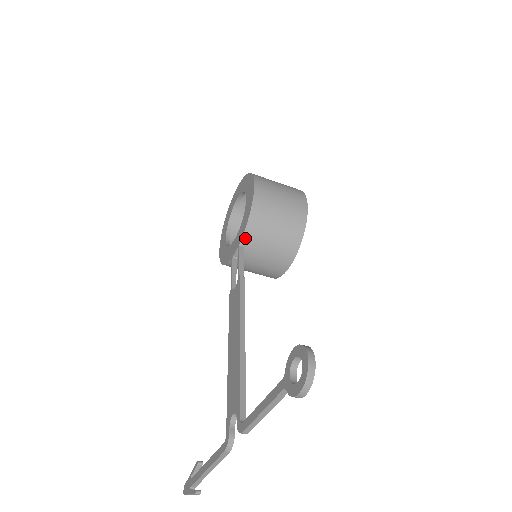
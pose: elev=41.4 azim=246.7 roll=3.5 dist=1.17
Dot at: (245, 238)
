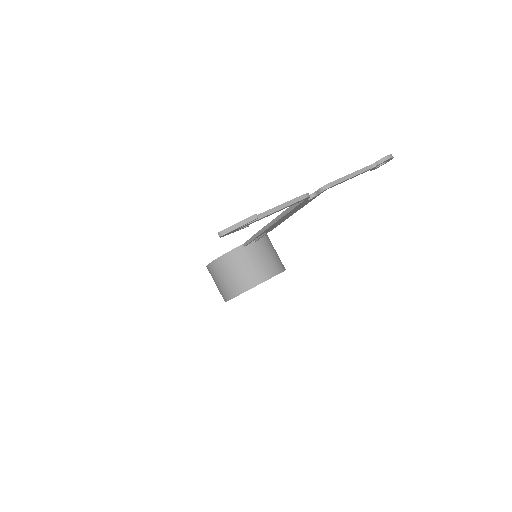
Dot at: (260, 239)
